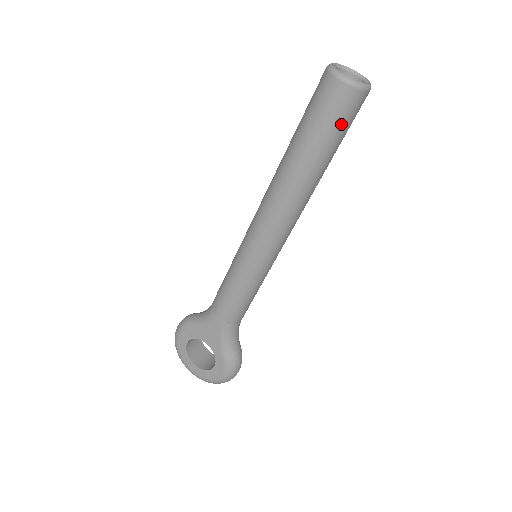
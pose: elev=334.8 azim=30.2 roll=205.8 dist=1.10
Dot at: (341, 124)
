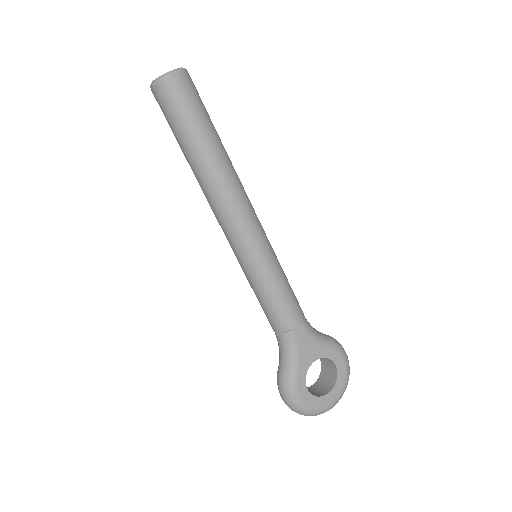
Dot at: (201, 101)
